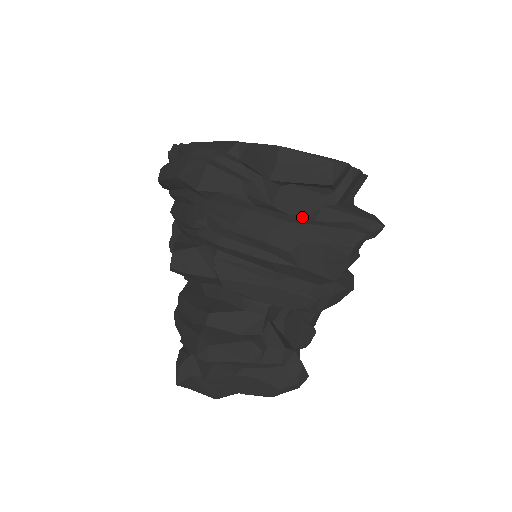
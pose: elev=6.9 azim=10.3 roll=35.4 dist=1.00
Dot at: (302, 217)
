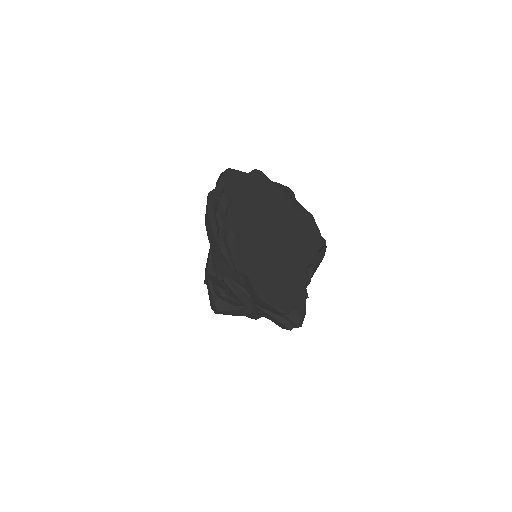
Dot at: occluded
